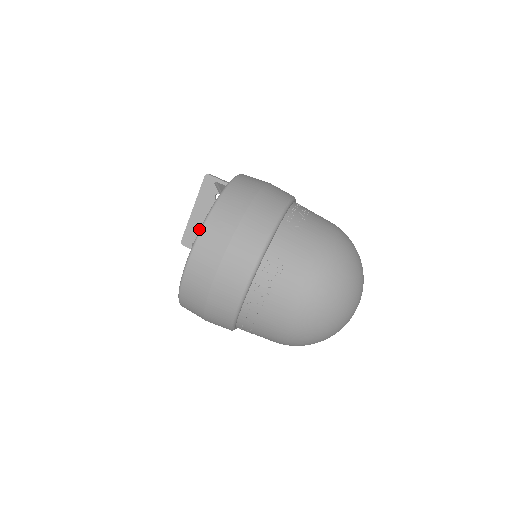
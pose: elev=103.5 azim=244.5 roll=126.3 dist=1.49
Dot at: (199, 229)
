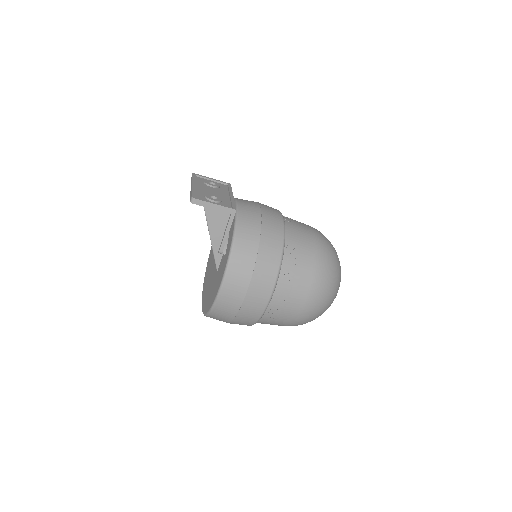
Dot at: occluded
